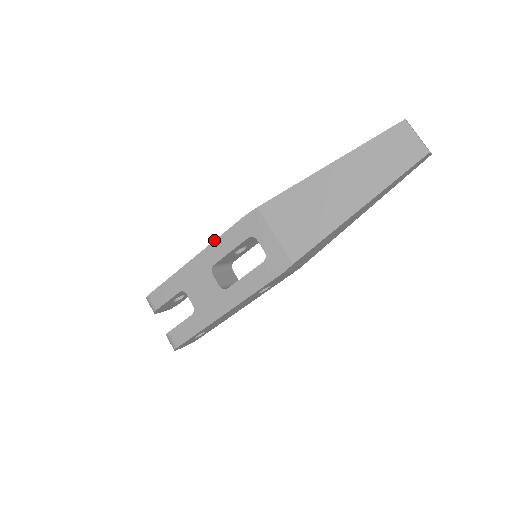
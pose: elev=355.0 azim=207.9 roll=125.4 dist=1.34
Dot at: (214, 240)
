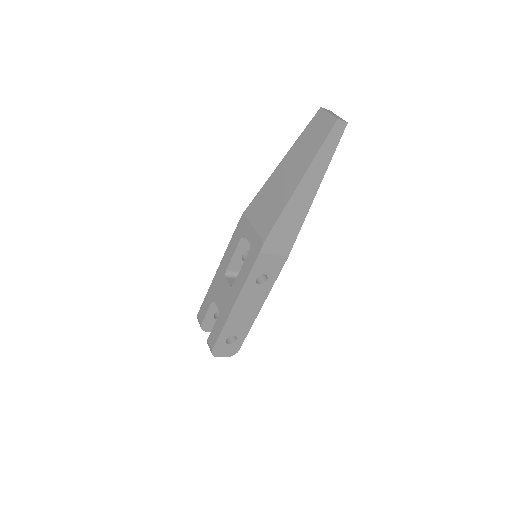
Dot at: (225, 251)
